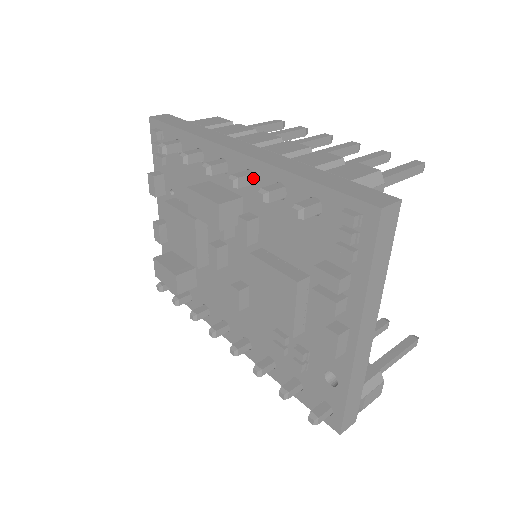
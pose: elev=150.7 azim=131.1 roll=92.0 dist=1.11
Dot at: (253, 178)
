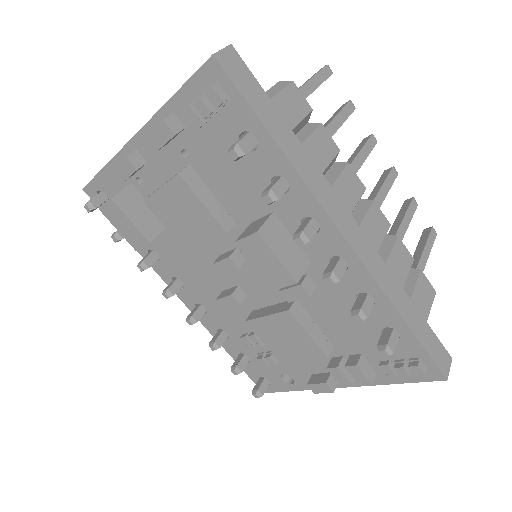
Dot at: (343, 268)
